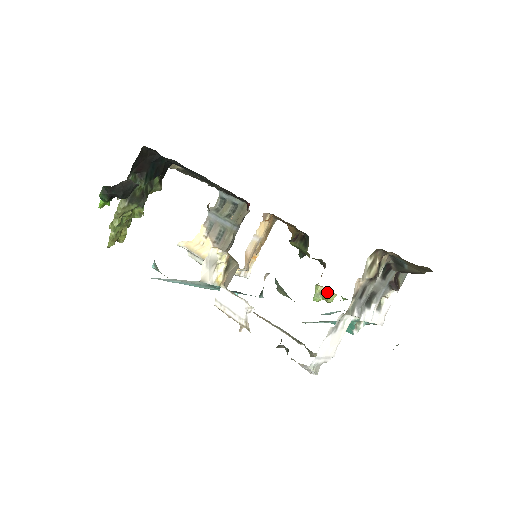
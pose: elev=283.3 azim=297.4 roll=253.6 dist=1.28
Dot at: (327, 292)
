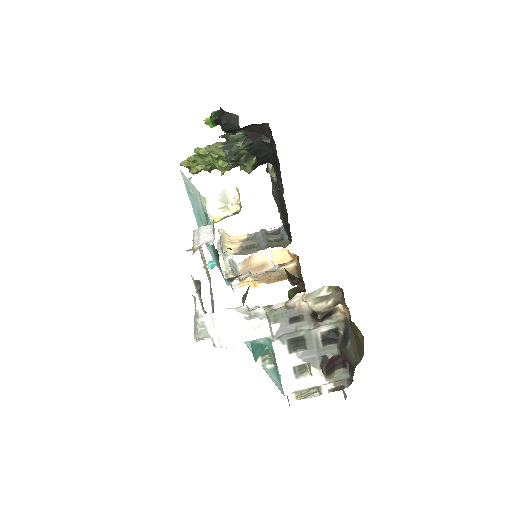
Dot at: occluded
